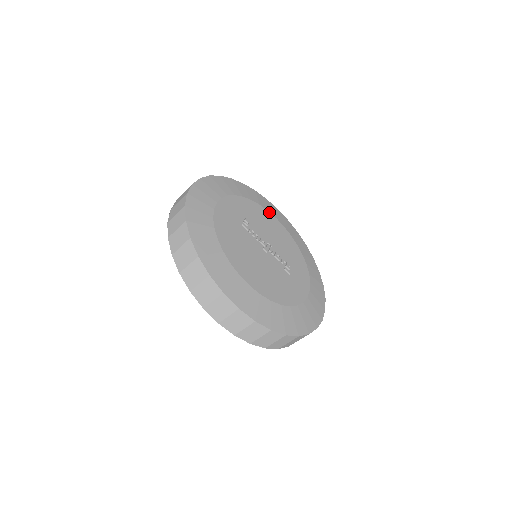
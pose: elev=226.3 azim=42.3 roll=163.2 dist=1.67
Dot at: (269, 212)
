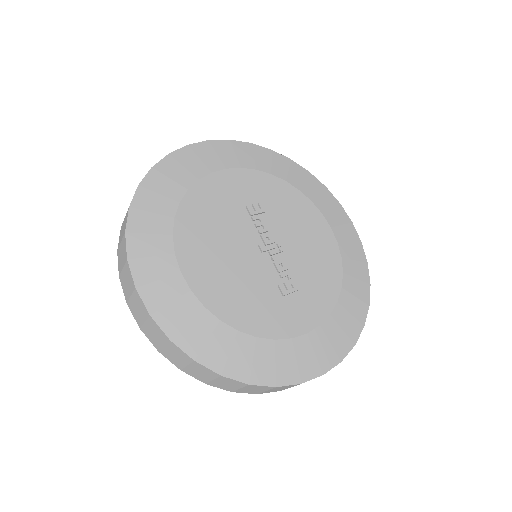
Dot at: (323, 215)
